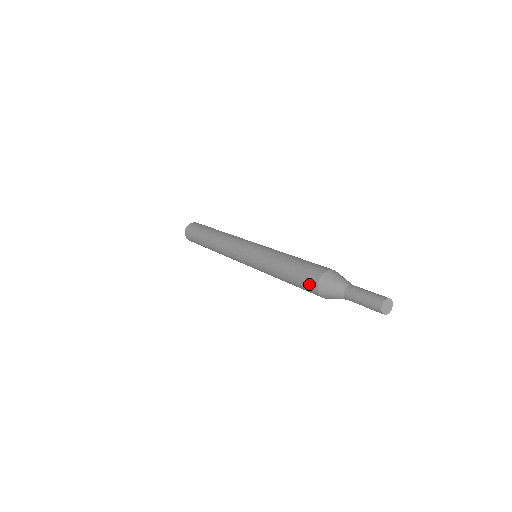
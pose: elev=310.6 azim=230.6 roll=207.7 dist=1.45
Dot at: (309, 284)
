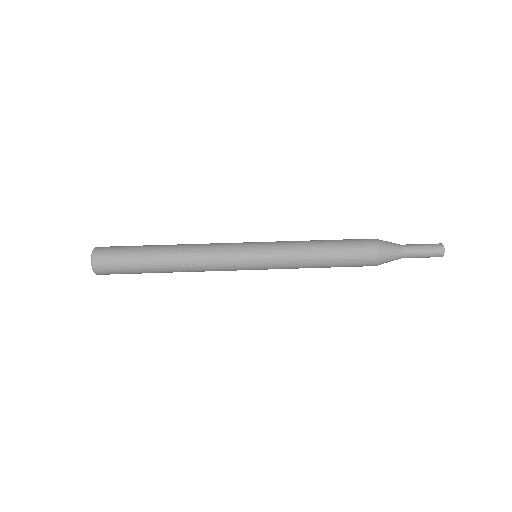
Dot at: (366, 265)
